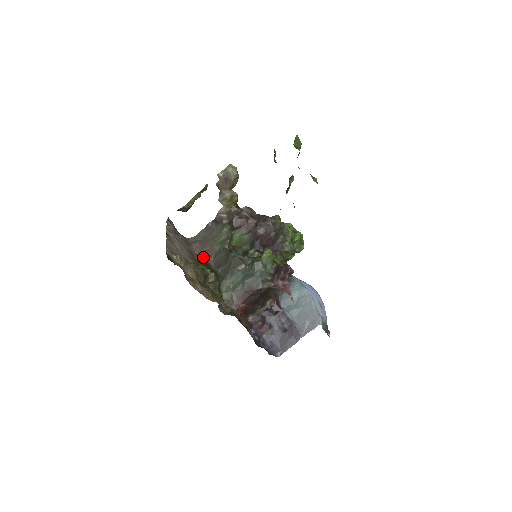
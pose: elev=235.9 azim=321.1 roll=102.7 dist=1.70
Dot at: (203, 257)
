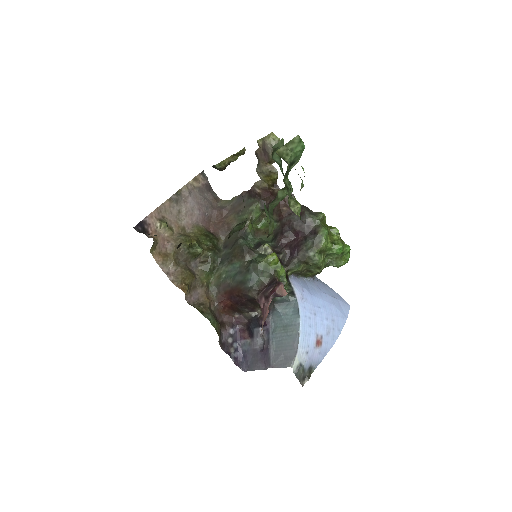
Dot at: (218, 229)
